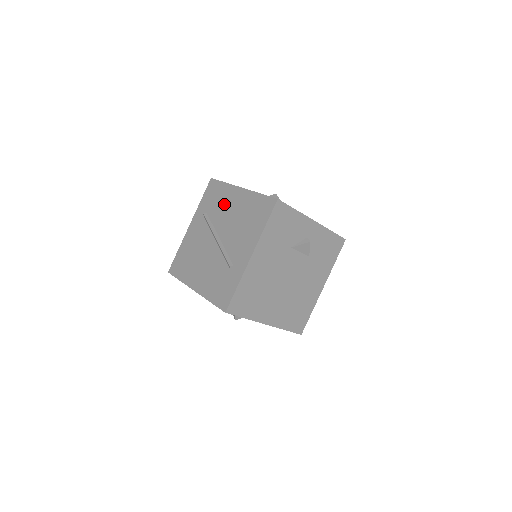
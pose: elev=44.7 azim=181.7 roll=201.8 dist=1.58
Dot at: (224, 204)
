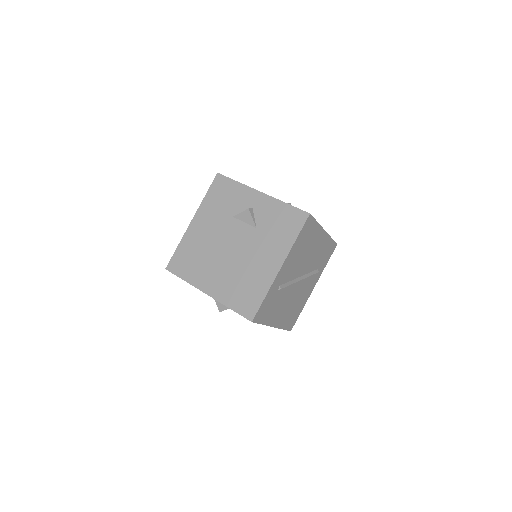
Dot at: occluded
